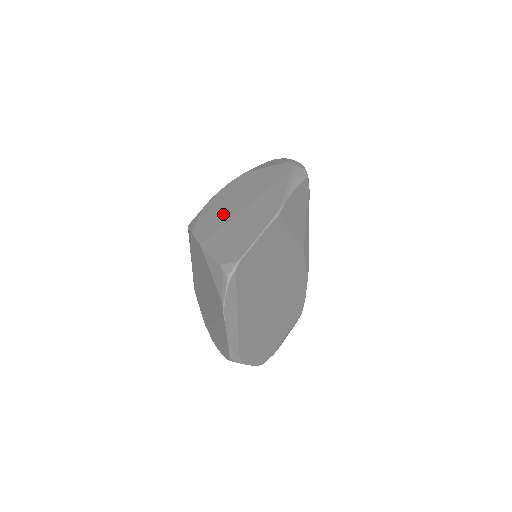
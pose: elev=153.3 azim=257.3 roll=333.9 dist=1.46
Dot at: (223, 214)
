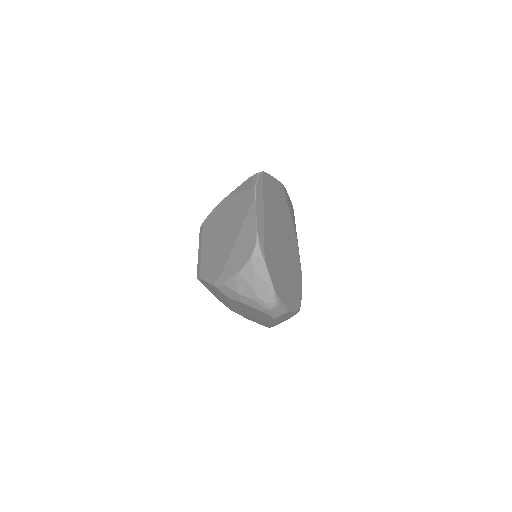
Dot at: occluded
